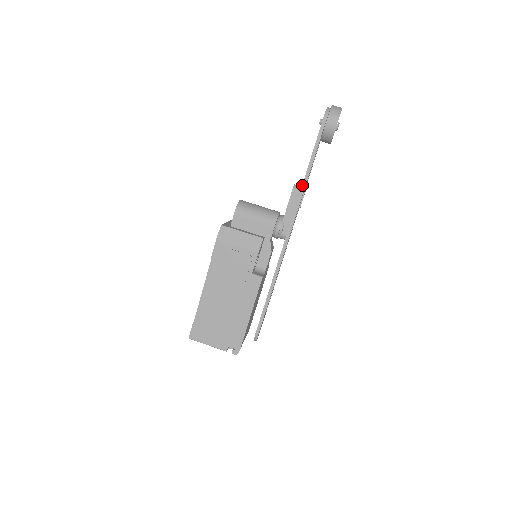
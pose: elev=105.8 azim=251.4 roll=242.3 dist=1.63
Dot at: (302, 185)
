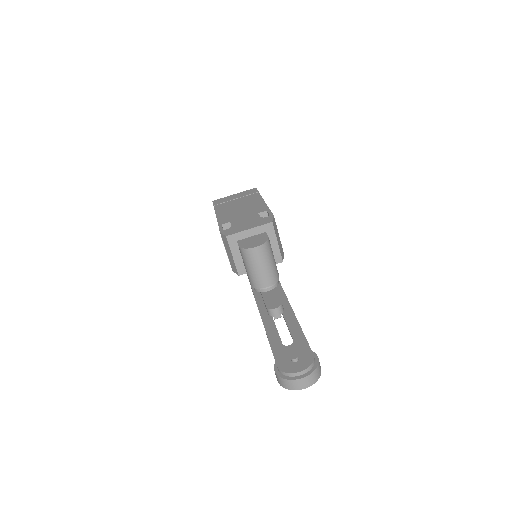
Dot at: occluded
